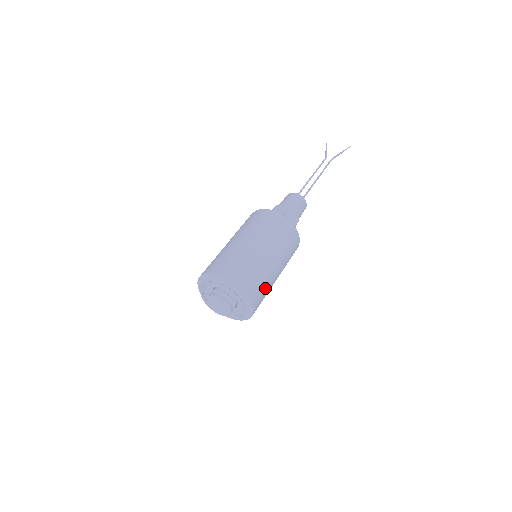
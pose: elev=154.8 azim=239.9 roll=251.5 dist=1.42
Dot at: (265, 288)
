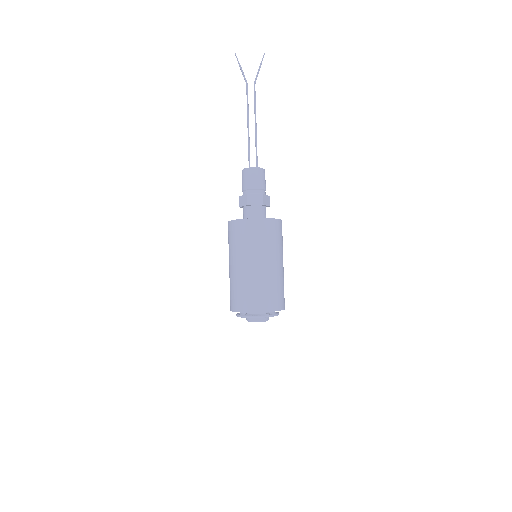
Dot at: occluded
